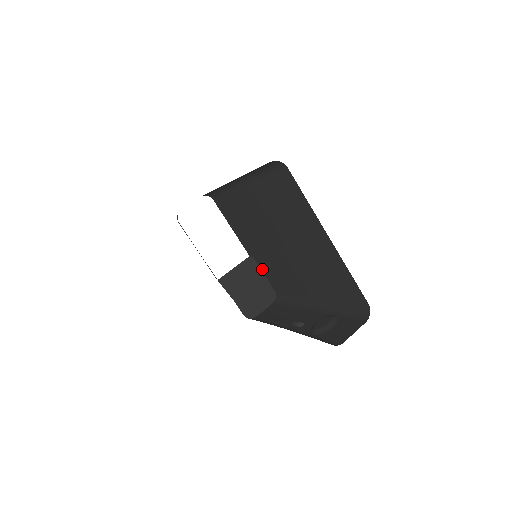
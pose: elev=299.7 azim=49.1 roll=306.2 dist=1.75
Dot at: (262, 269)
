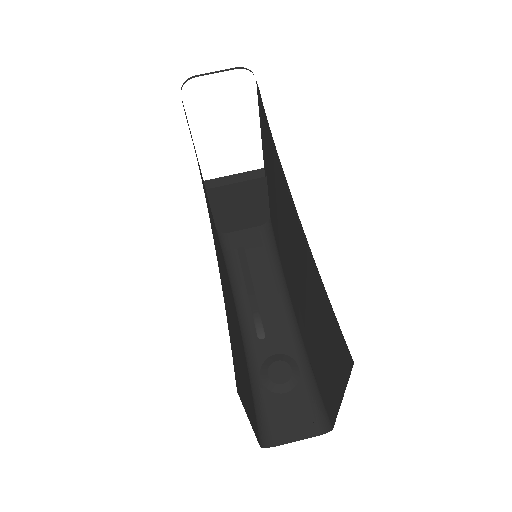
Dot at: (269, 196)
